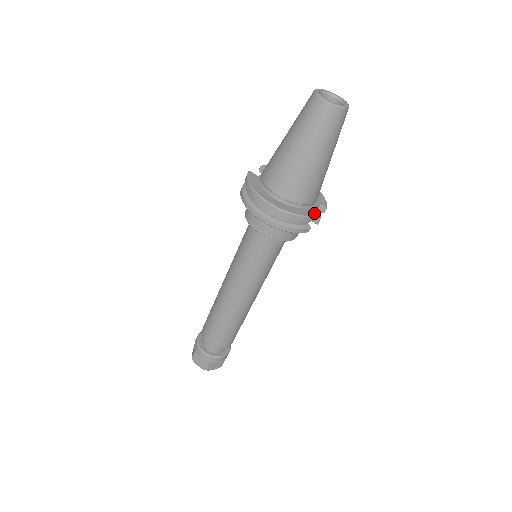
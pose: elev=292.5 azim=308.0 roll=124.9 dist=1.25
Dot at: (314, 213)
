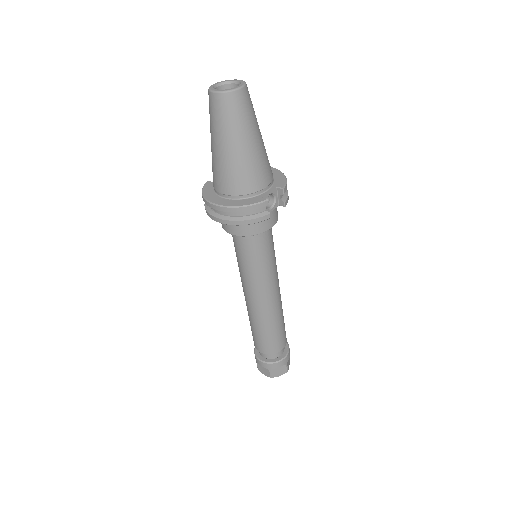
Dot at: (275, 197)
